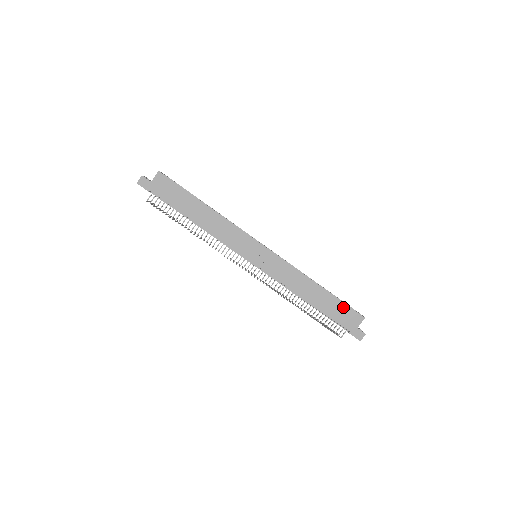
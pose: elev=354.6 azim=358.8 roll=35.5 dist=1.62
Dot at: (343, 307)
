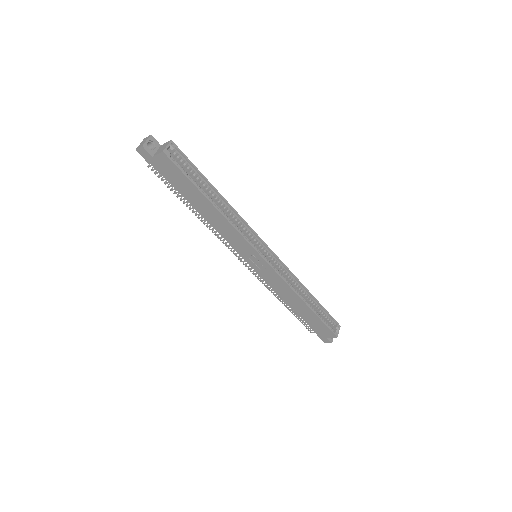
Dot at: (321, 324)
